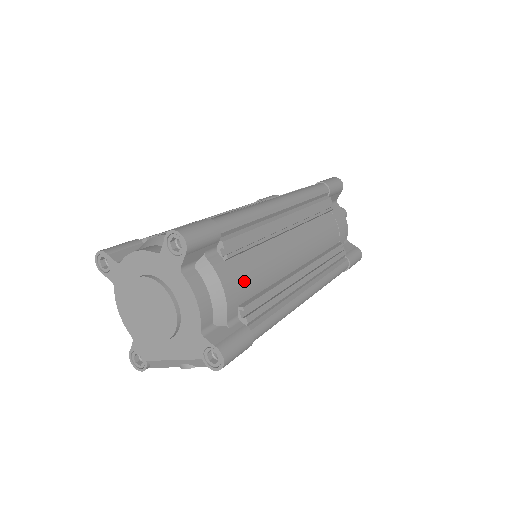
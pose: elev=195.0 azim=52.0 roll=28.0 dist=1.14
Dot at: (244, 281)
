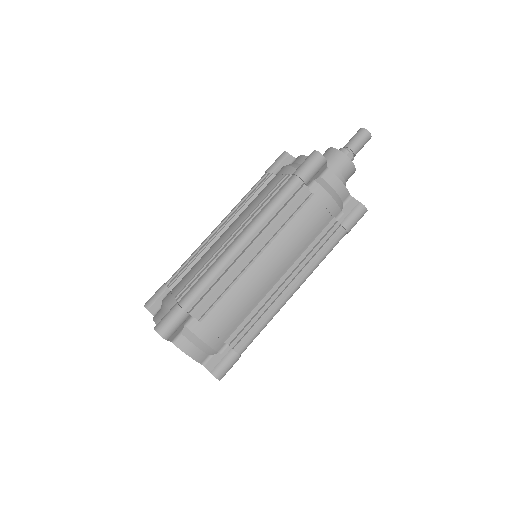
Dot at: (221, 325)
